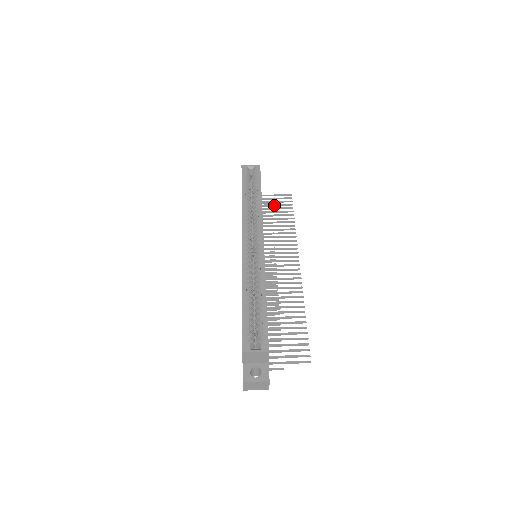
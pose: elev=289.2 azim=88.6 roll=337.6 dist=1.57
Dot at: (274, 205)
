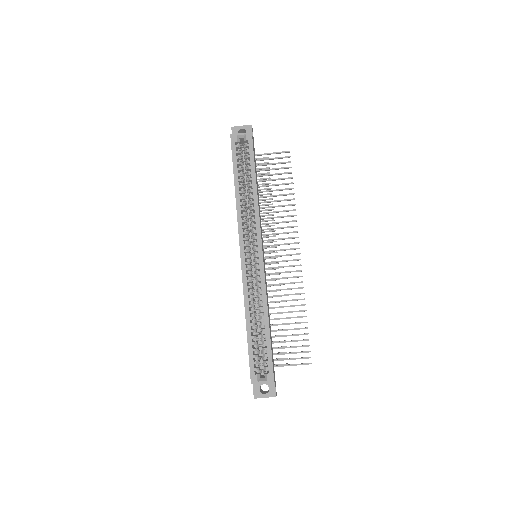
Dot at: occluded
